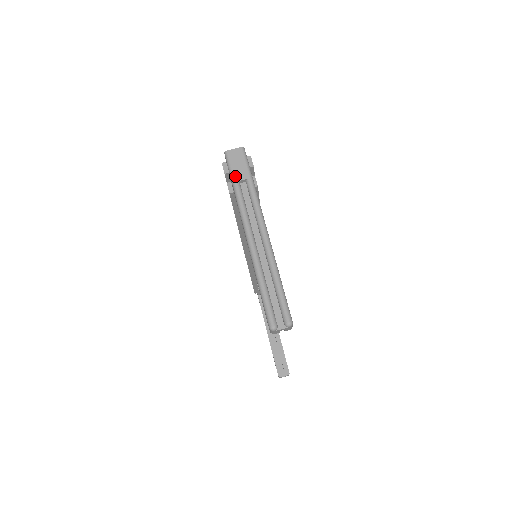
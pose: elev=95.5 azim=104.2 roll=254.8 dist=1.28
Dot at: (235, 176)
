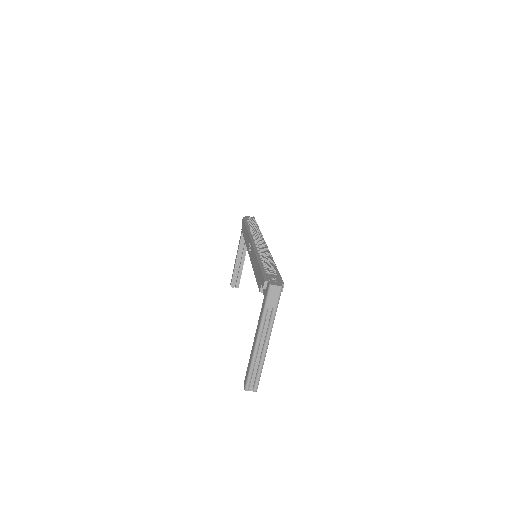
Dot at: (268, 304)
